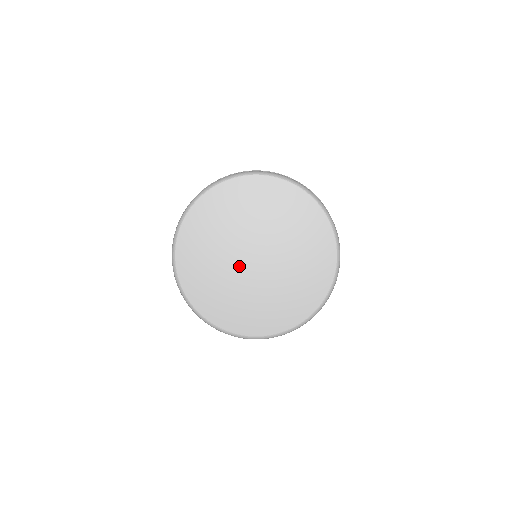
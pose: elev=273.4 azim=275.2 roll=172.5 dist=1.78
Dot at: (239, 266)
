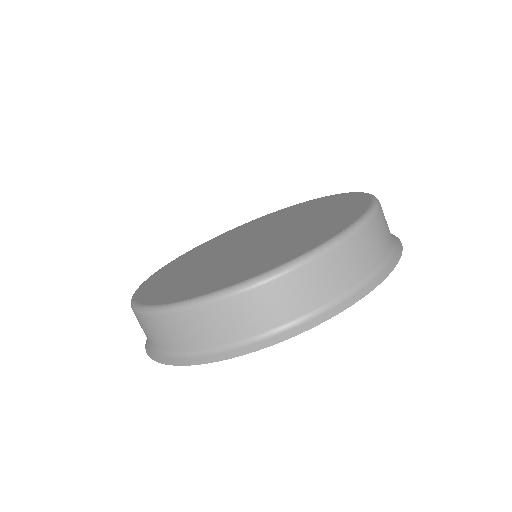
Dot at: (238, 253)
